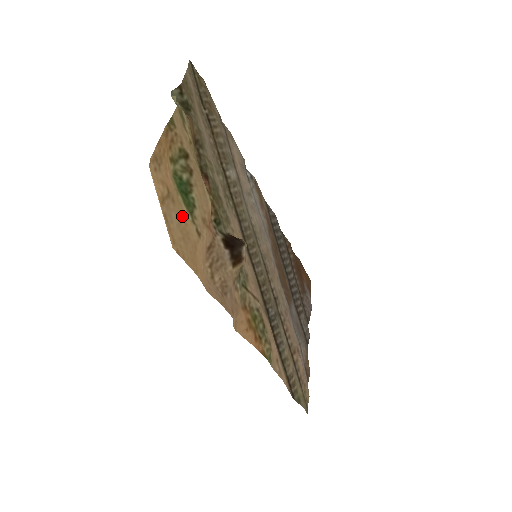
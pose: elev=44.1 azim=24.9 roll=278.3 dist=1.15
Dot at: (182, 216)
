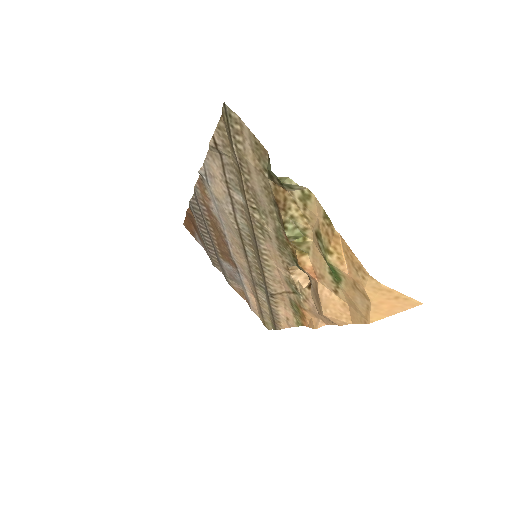
Dot at: (348, 292)
